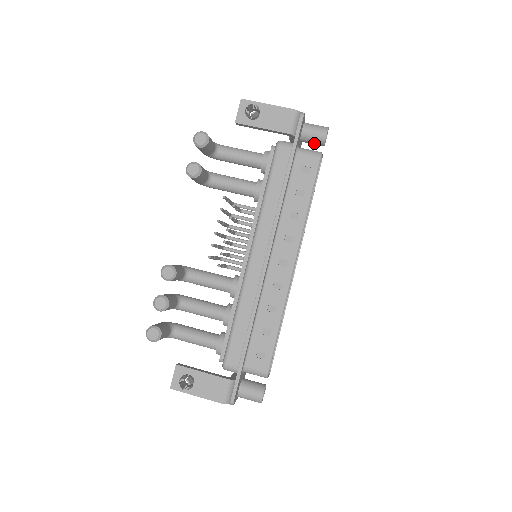
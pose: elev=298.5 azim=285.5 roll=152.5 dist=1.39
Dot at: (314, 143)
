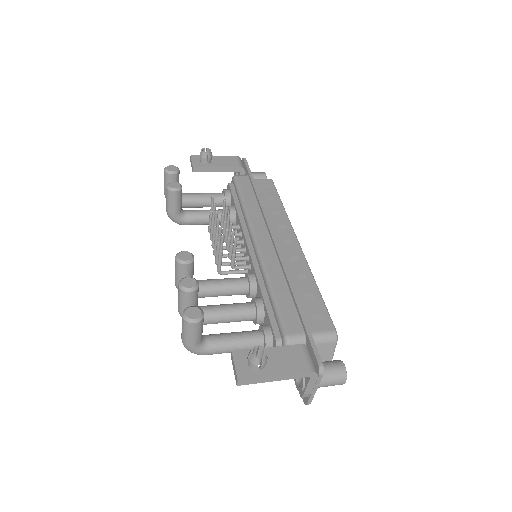
Dot at: occluded
